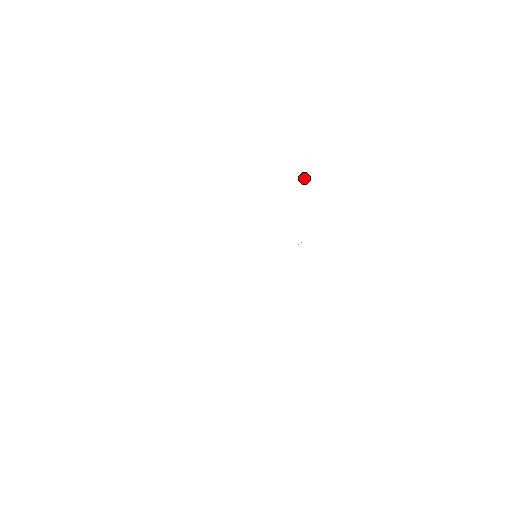
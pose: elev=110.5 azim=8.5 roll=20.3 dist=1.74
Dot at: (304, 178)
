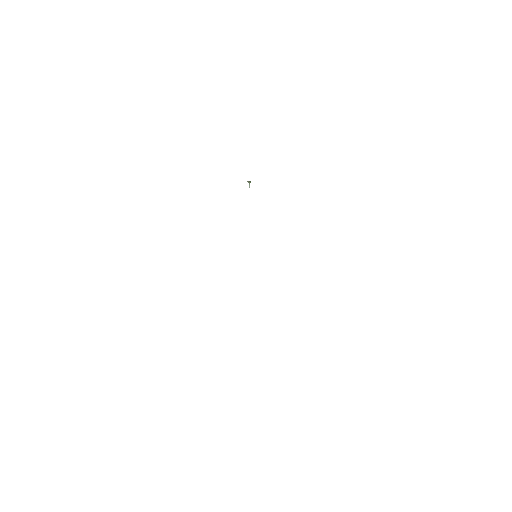
Dot at: (249, 183)
